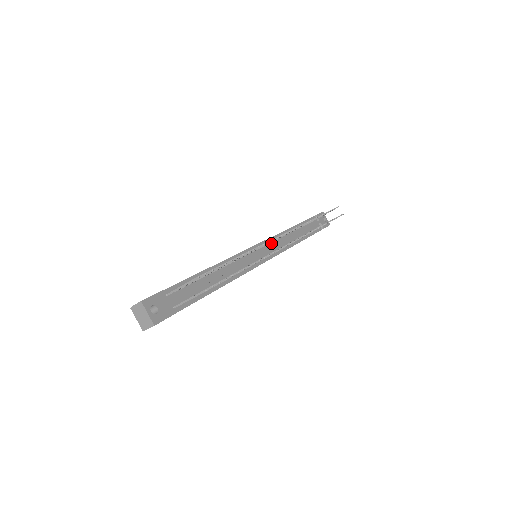
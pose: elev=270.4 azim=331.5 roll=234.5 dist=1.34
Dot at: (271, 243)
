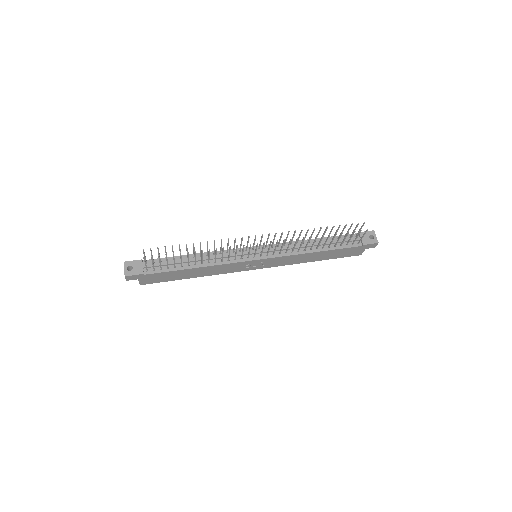
Dot at: (273, 248)
